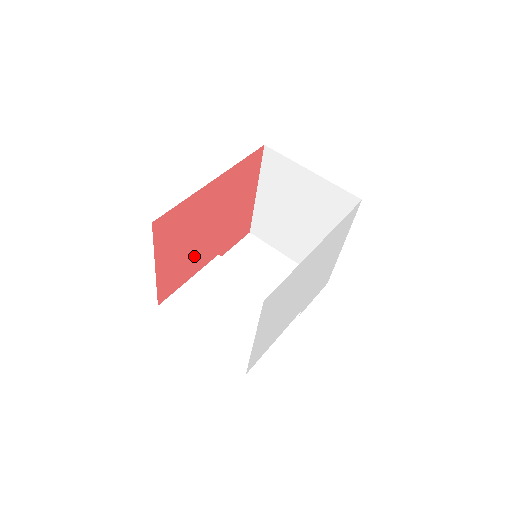
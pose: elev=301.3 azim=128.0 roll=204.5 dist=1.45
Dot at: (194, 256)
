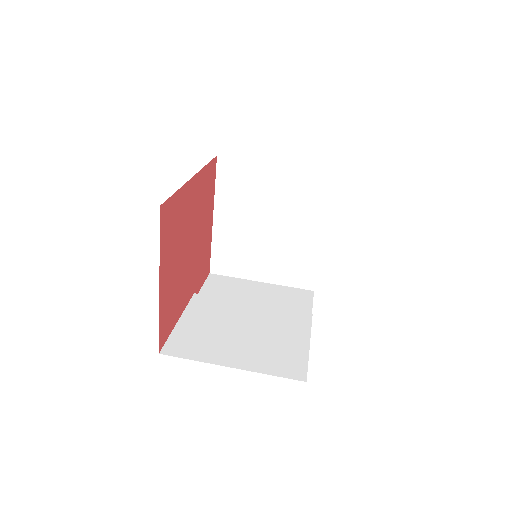
Dot at: (181, 284)
